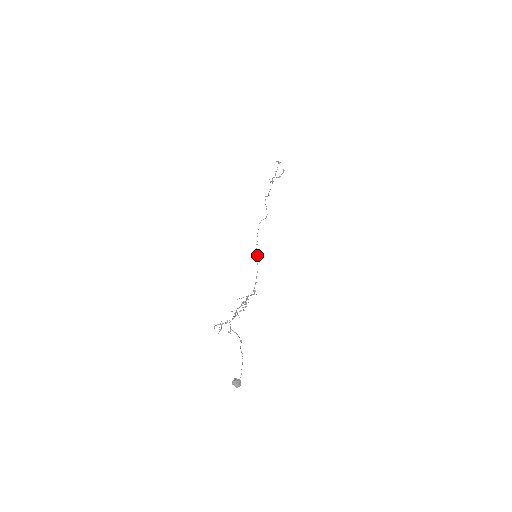
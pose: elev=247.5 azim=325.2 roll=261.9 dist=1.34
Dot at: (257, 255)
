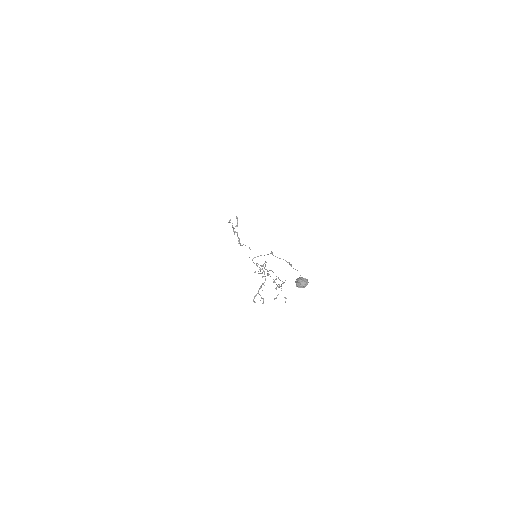
Dot at: occluded
